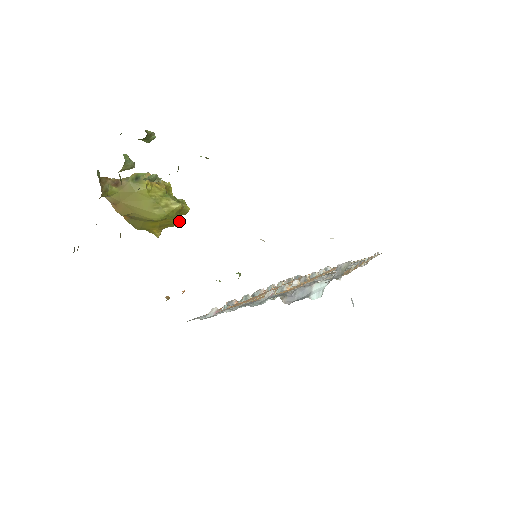
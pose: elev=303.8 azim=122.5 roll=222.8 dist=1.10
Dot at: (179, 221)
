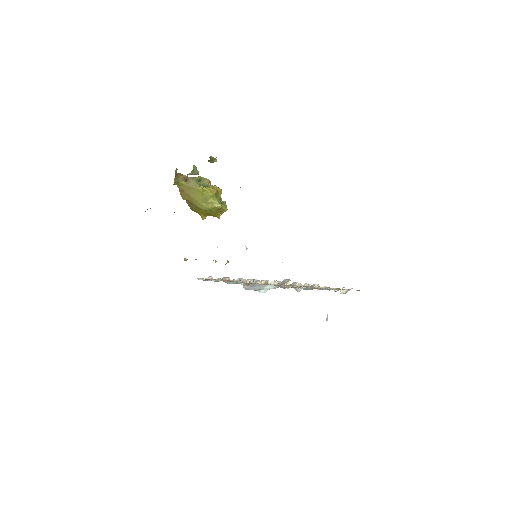
Dot at: (219, 215)
